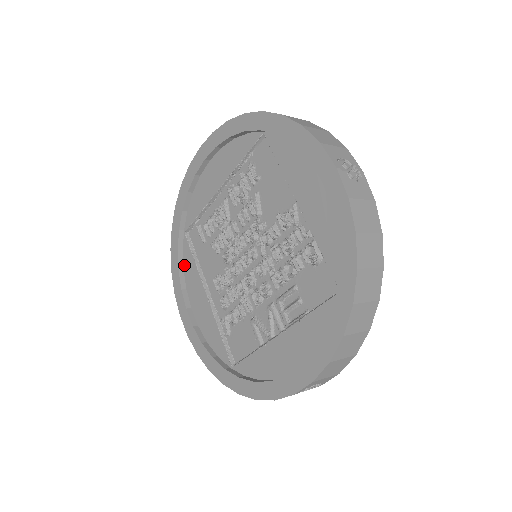
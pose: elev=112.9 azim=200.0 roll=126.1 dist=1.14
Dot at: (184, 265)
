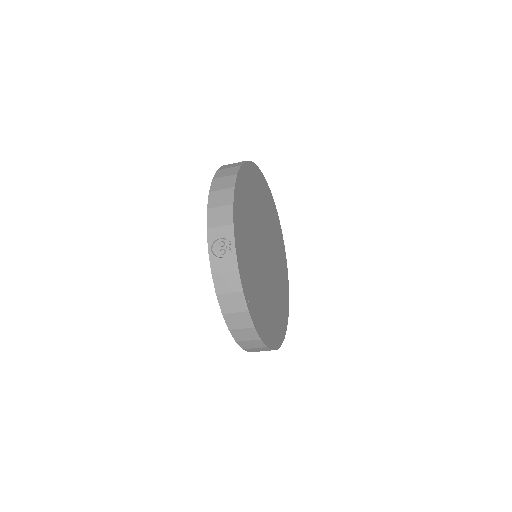
Dot at: occluded
